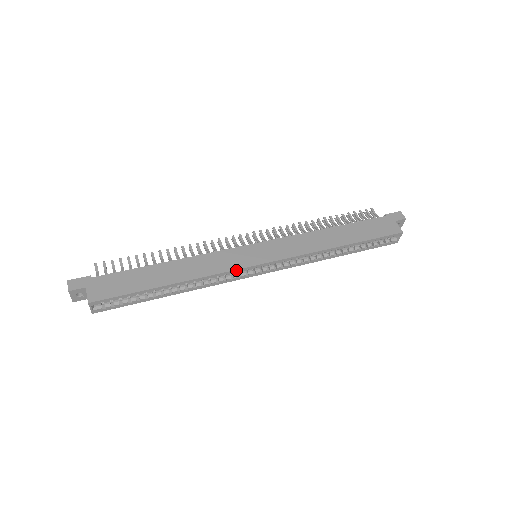
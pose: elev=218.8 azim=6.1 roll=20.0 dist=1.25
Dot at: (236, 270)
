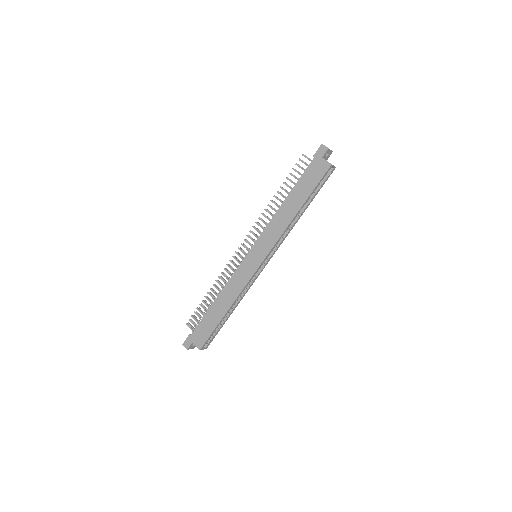
Dot at: (251, 279)
